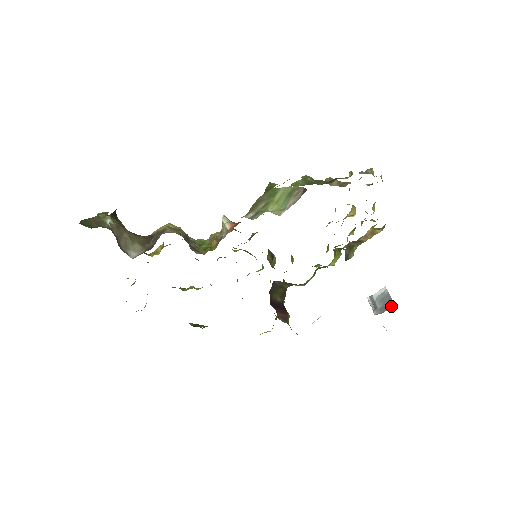
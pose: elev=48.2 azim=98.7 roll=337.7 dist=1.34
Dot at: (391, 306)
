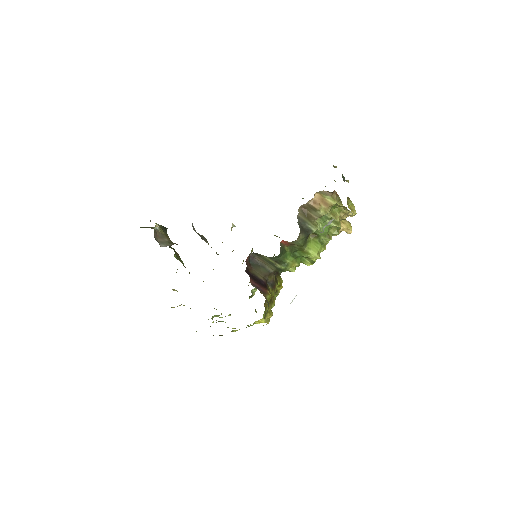
Dot at: occluded
